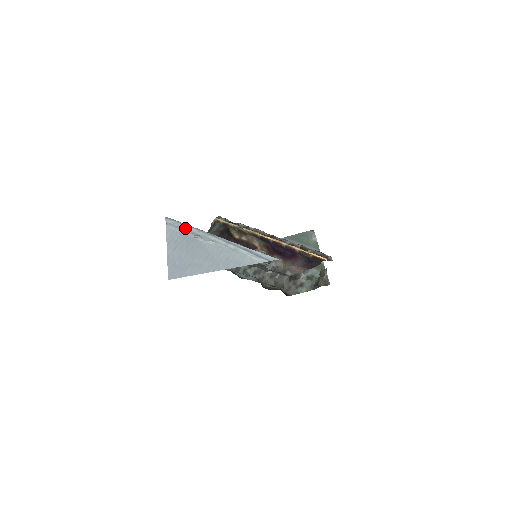
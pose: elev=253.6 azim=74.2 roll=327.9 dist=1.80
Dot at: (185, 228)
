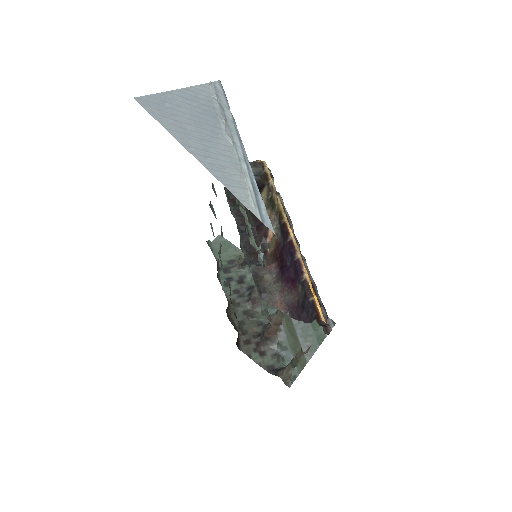
Dot at: (224, 105)
